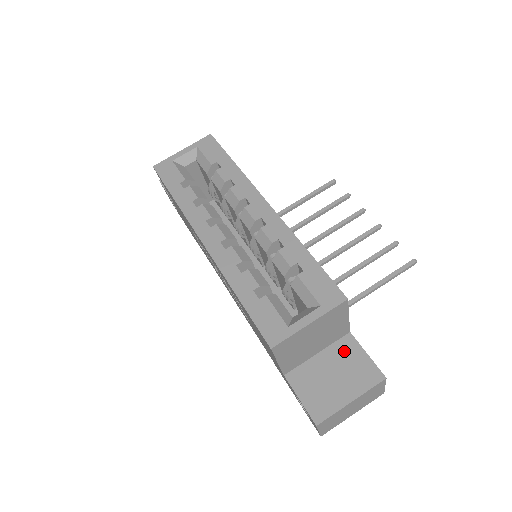
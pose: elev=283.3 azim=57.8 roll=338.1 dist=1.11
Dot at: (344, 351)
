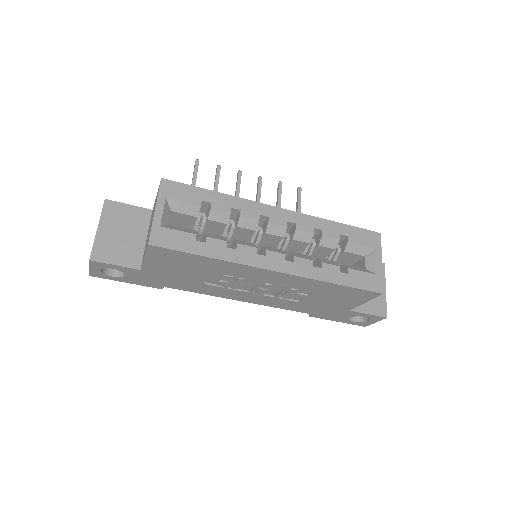
Dot at: occluded
